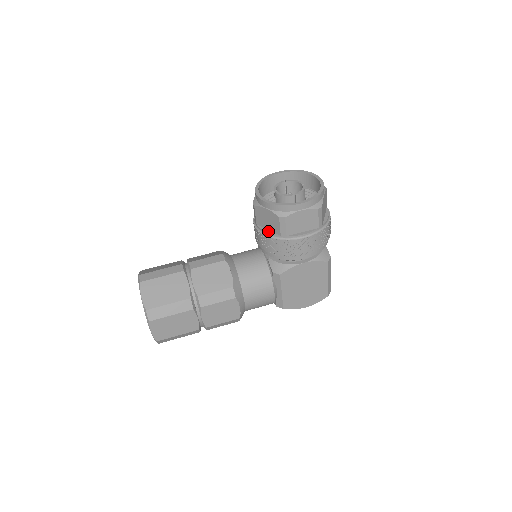
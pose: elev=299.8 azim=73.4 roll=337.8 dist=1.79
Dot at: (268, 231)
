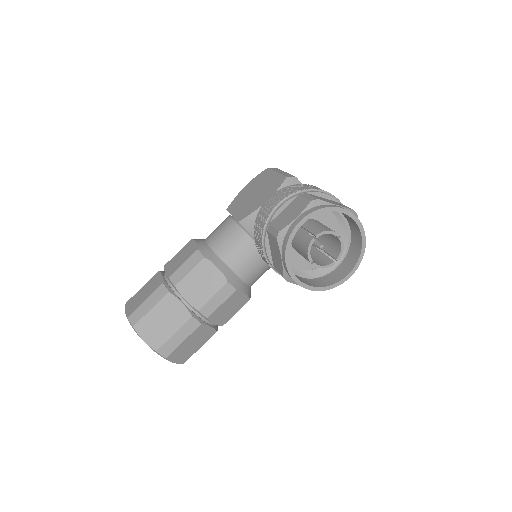
Dot at: occluded
